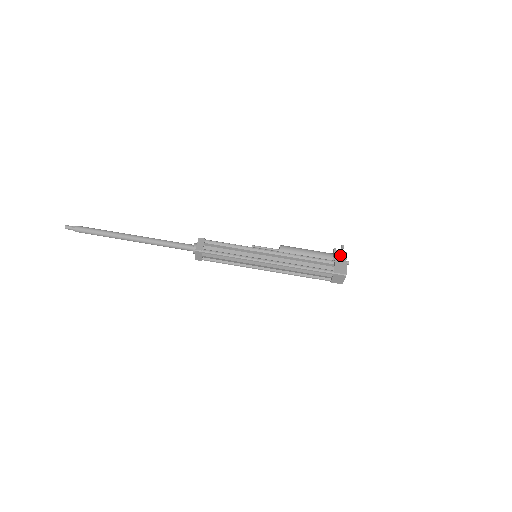
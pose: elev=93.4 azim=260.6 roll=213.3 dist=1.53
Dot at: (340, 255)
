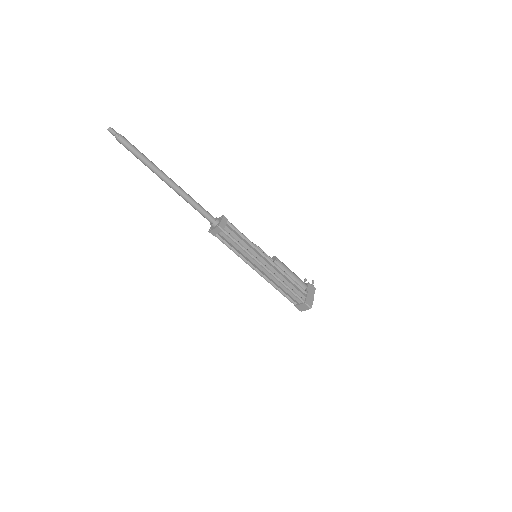
Dot at: (312, 289)
